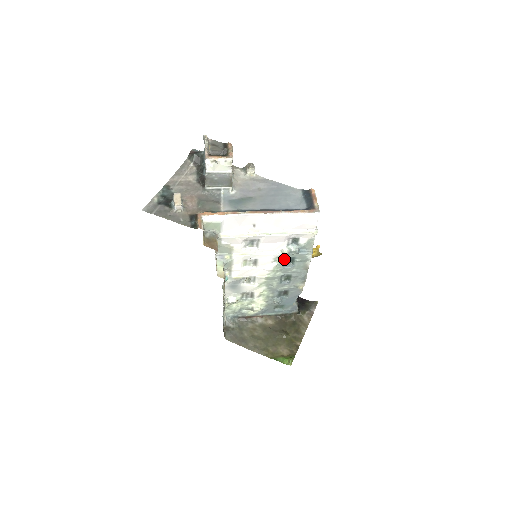
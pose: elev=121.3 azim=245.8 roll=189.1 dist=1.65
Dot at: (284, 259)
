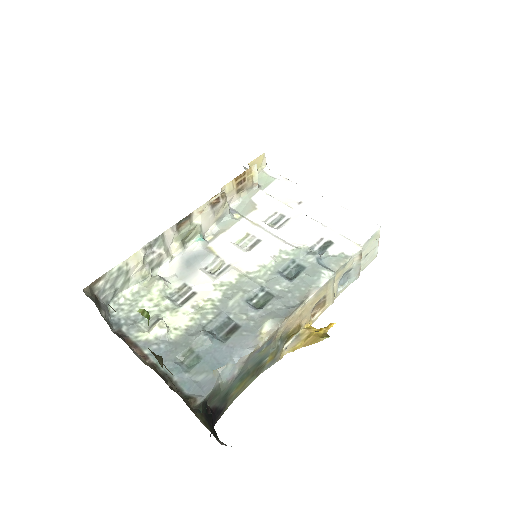
Dot at: (289, 263)
